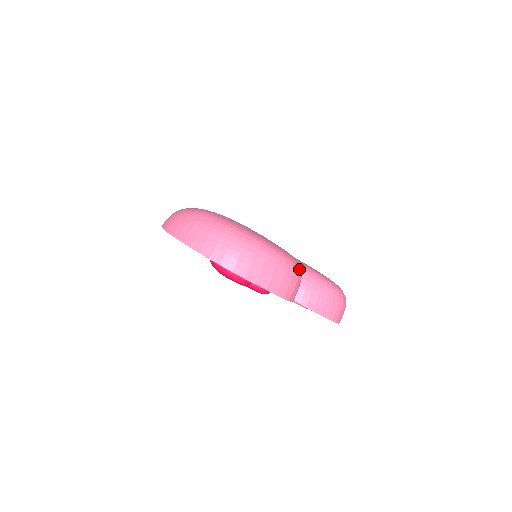
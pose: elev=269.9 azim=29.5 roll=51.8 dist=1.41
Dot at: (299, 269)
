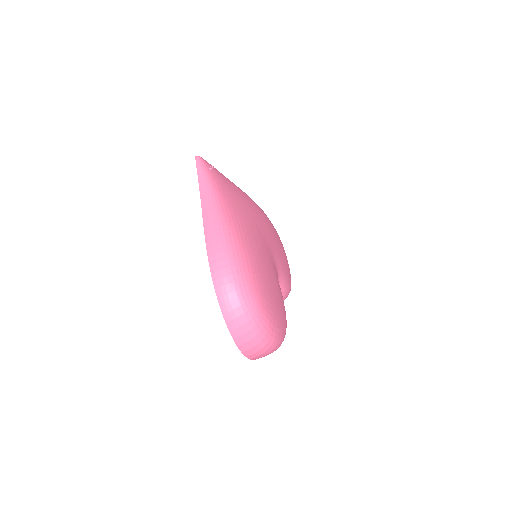
Dot at: occluded
